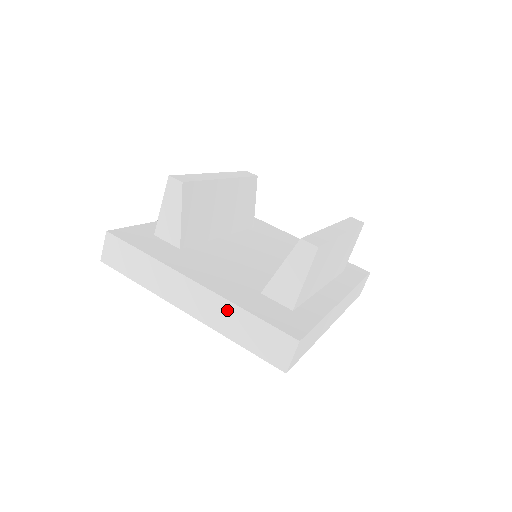
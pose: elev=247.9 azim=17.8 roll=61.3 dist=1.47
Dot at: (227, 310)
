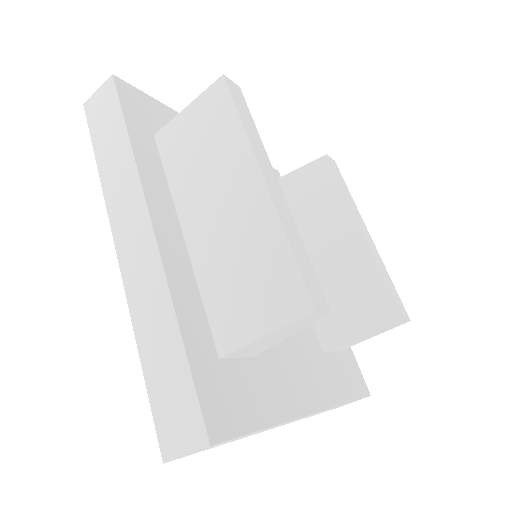
Dot at: occluded
